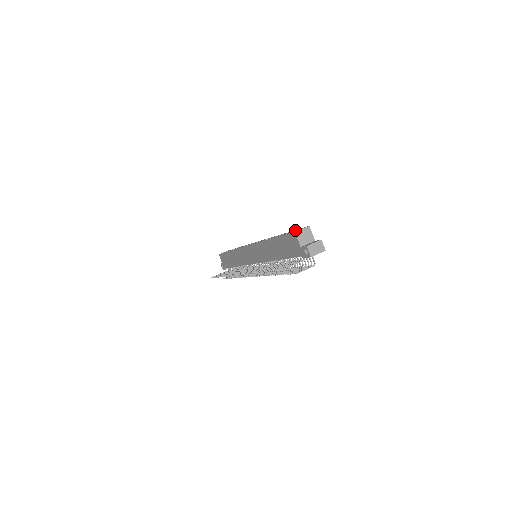
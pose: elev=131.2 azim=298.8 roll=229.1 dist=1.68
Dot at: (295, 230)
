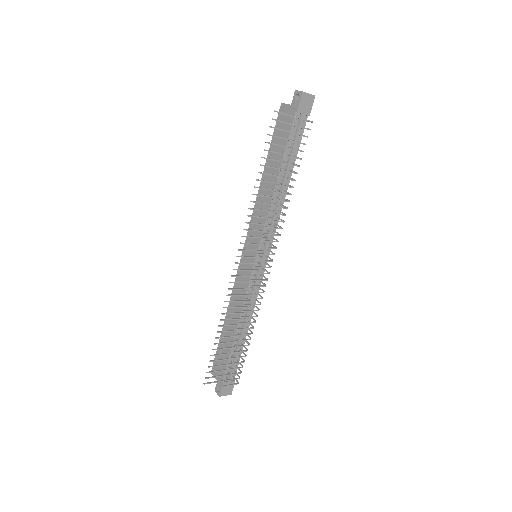
Dot at: occluded
